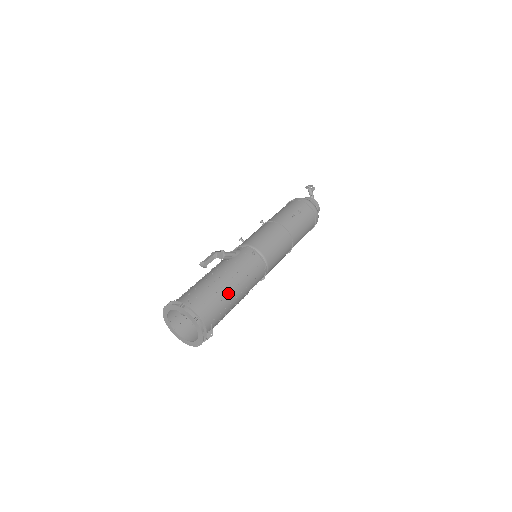
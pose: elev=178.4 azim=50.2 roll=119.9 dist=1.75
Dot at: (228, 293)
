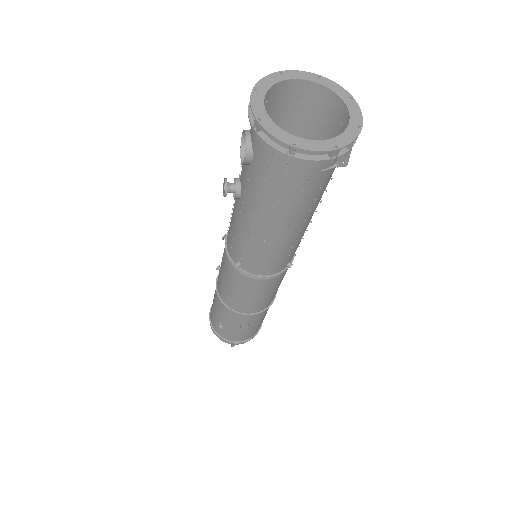
Dot at: occluded
